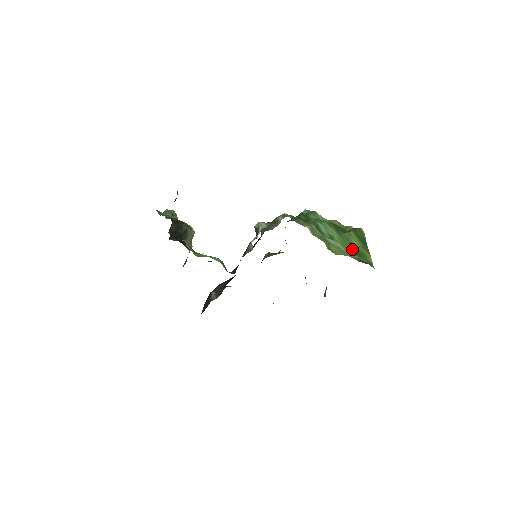
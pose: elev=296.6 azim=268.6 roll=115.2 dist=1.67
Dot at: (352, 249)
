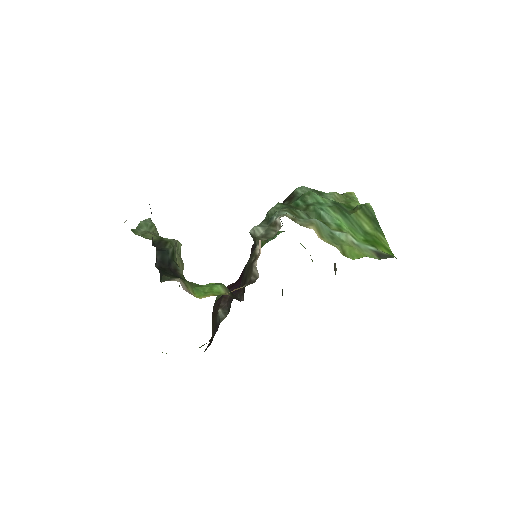
Dot at: (364, 236)
